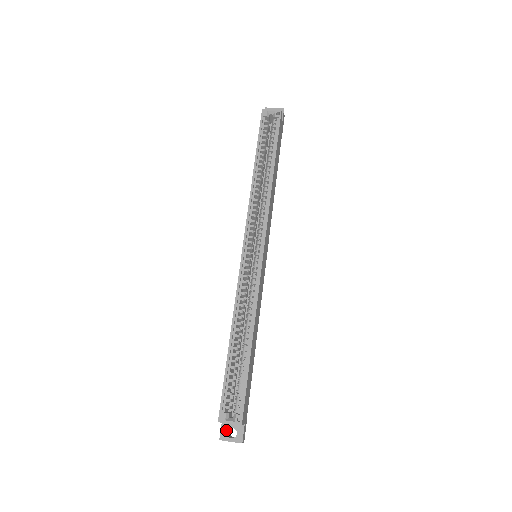
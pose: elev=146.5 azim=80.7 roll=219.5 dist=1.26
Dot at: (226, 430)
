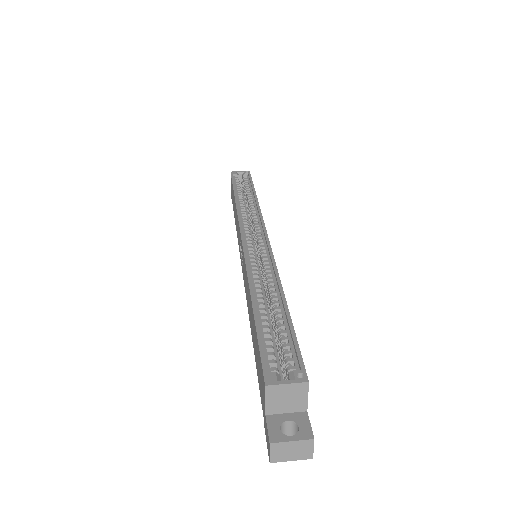
Dot at: (277, 426)
